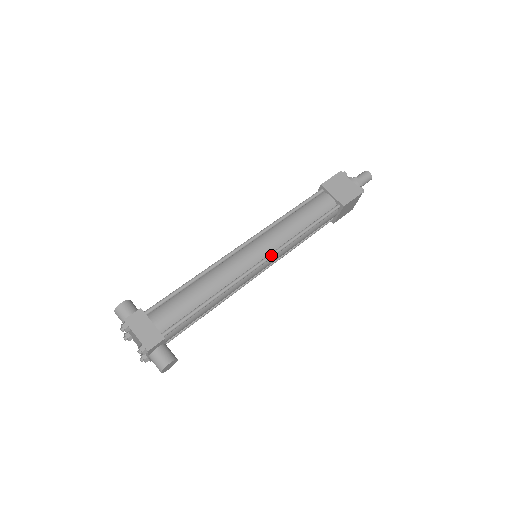
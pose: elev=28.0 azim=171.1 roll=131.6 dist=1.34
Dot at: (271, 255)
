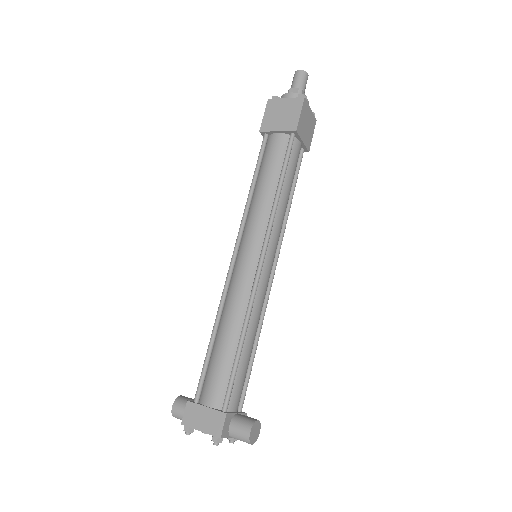
Dot at: (264, 245)
